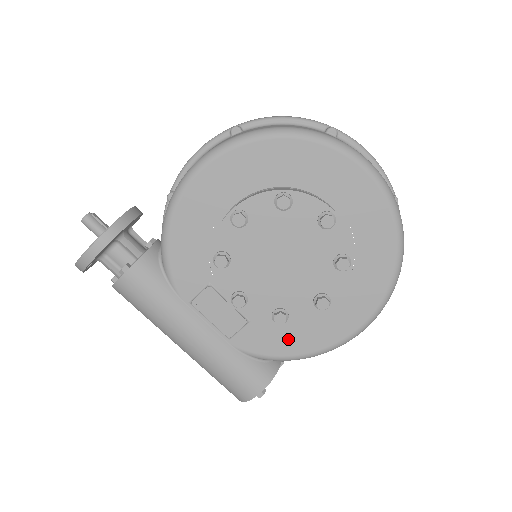
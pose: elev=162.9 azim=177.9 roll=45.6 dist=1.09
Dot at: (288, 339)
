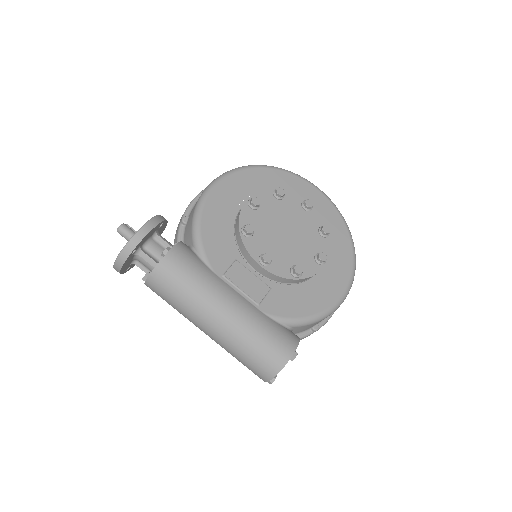
Dot at: (302, 302)
